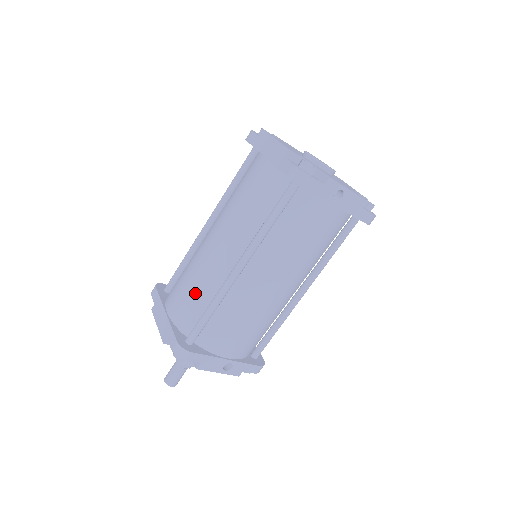
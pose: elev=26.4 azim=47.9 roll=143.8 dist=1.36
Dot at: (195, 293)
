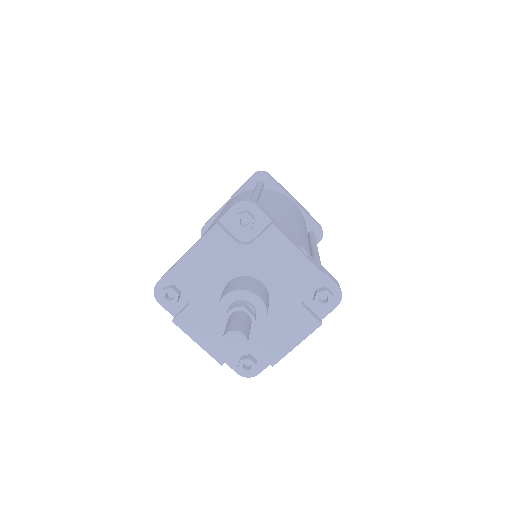
Dot at: occluded
